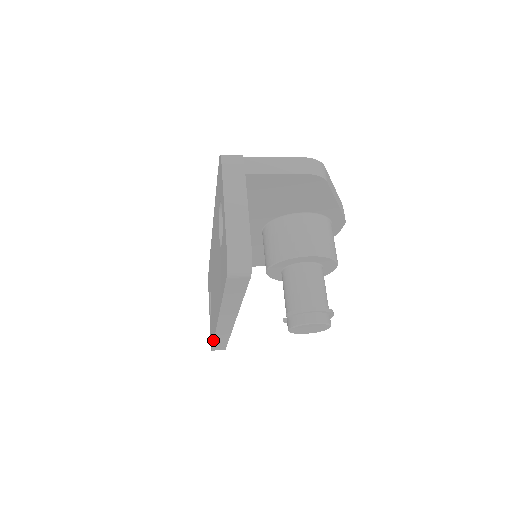
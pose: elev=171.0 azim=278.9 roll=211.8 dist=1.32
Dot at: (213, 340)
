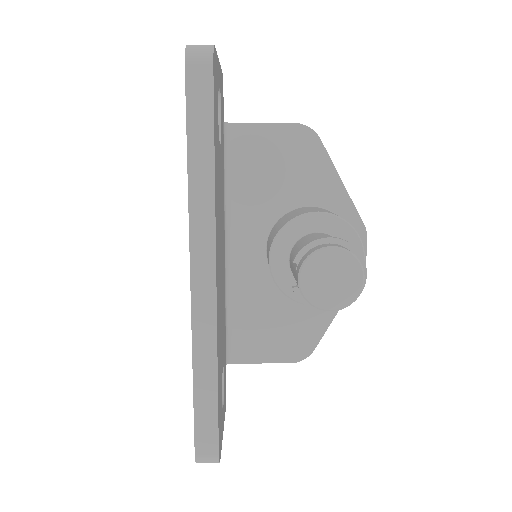
Dot at: occluded
